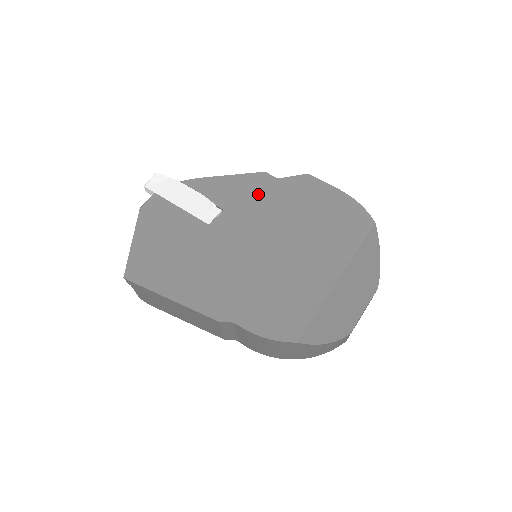
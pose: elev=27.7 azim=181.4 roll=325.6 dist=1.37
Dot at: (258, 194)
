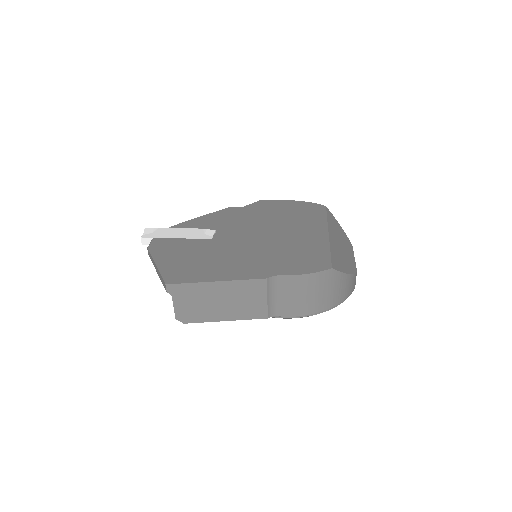
Dot at: (235, 217)
